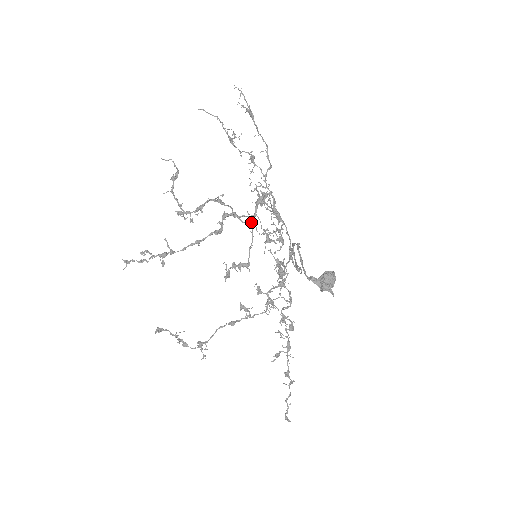
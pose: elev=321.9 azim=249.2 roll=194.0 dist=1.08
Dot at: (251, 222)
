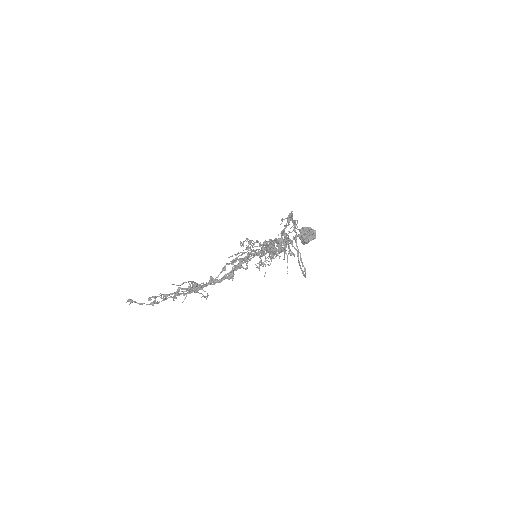
Dot at: (259, 251)
